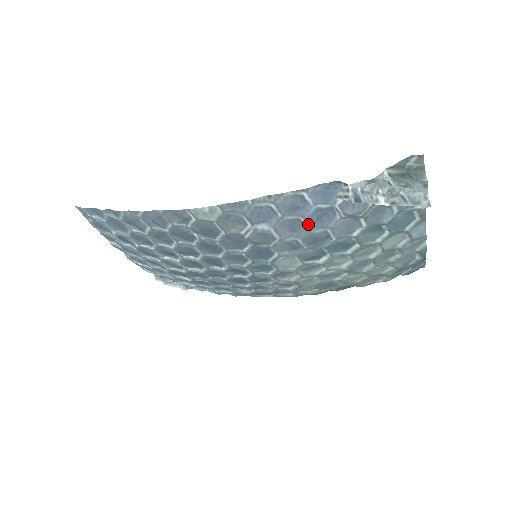
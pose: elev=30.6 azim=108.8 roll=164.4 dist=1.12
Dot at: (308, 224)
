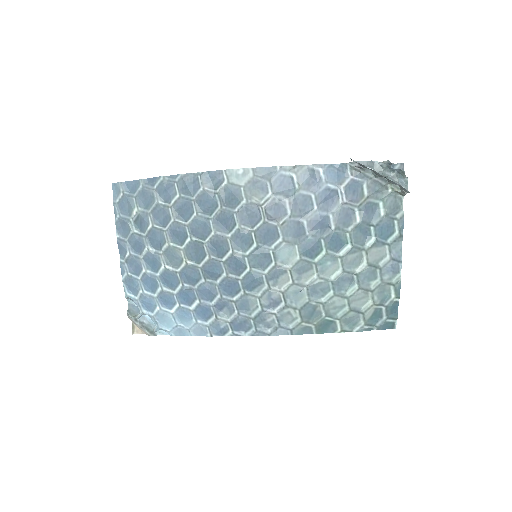
Dot at: (317, 203)
